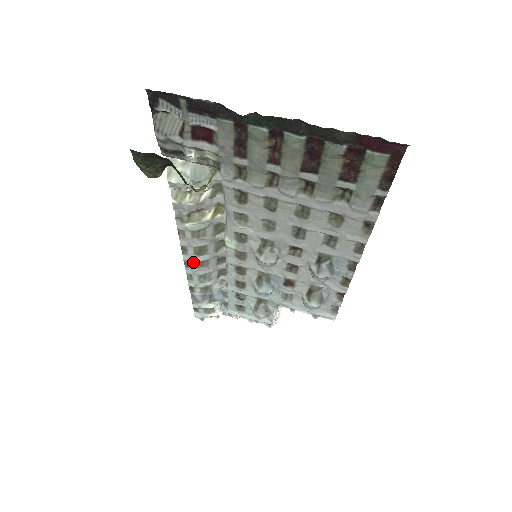
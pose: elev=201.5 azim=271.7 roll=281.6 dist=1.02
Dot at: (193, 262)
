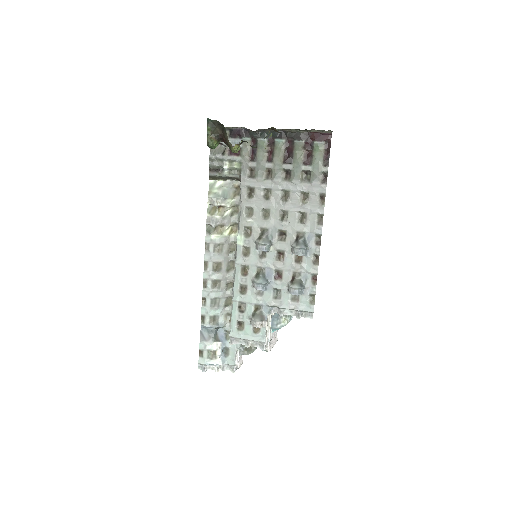
Dot at: (210, 281)
